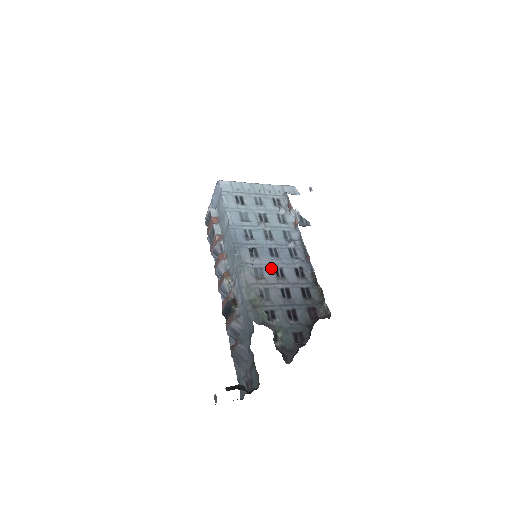
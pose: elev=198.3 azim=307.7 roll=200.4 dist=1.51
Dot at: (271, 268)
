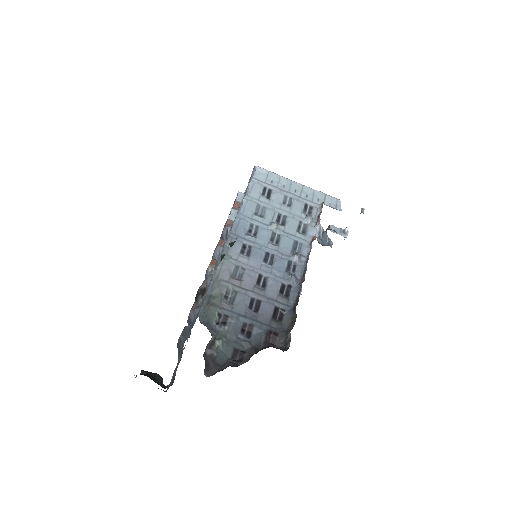
Dot at: (255, 273)
